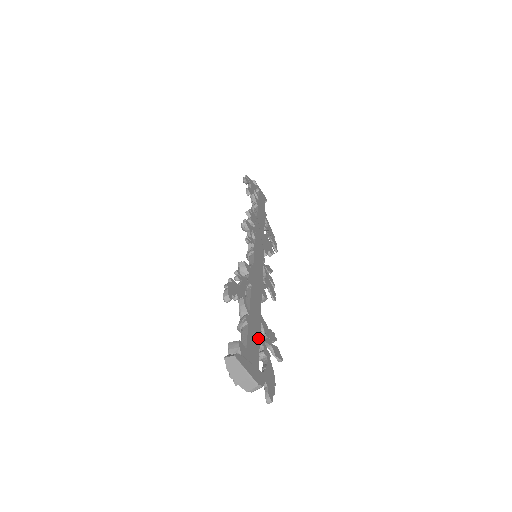
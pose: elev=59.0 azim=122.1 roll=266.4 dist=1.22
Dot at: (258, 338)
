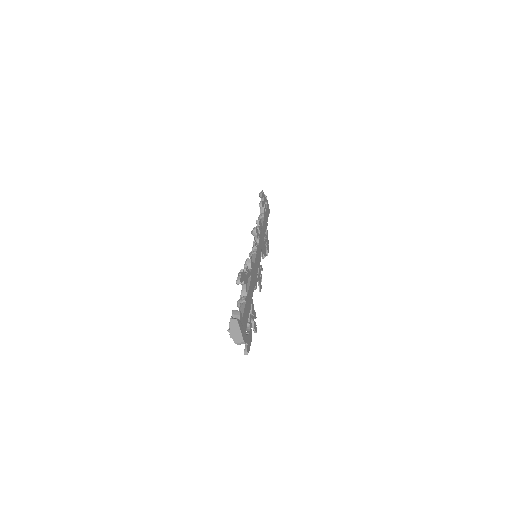
Dot at: (248, 313)
